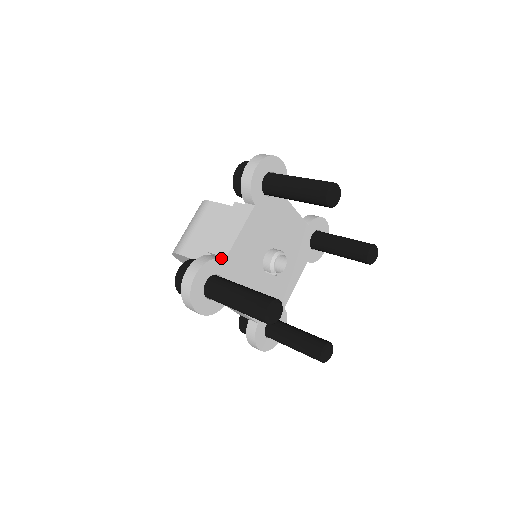
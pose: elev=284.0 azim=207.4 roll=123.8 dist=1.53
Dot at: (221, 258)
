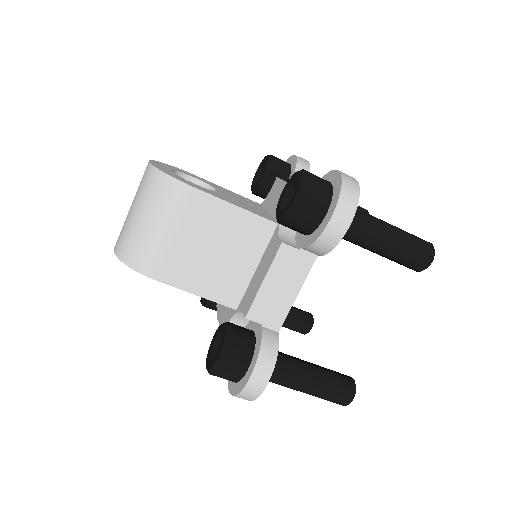
Dot at: occluded
